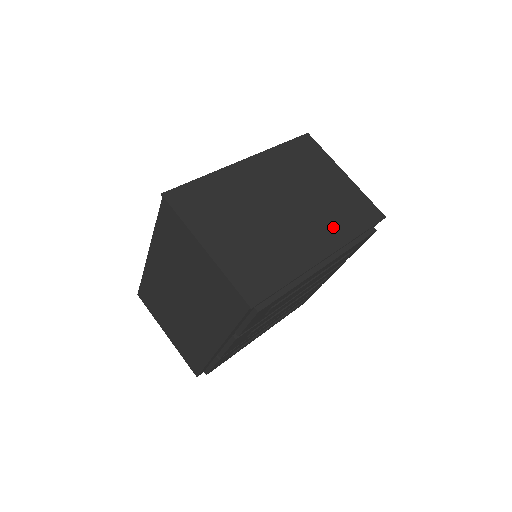
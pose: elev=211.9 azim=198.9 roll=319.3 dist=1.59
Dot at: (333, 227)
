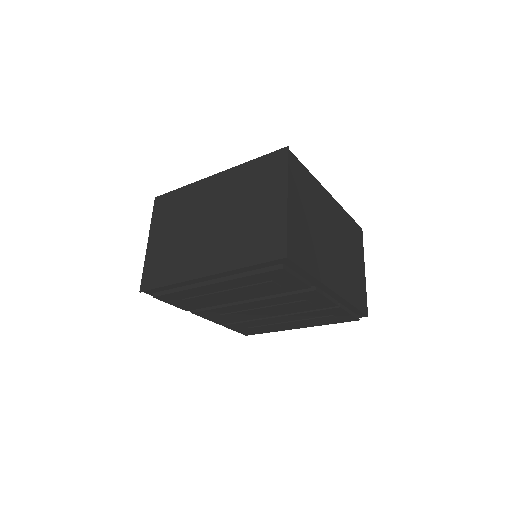
Dot at: (230, 252)
